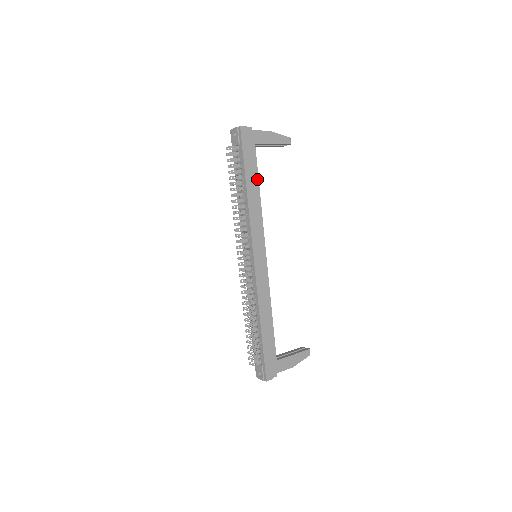
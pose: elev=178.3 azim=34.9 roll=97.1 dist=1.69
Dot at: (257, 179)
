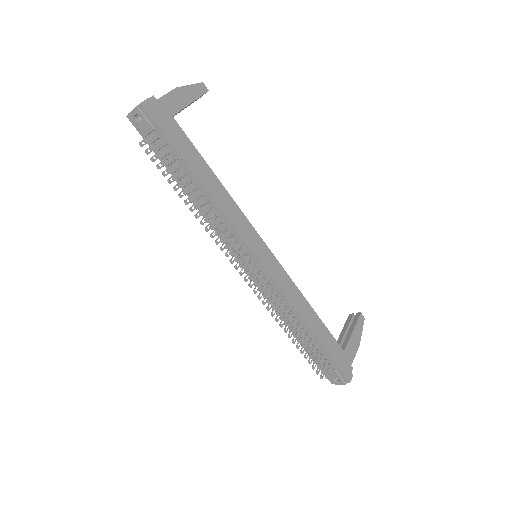
Dot at: (203, 162)
